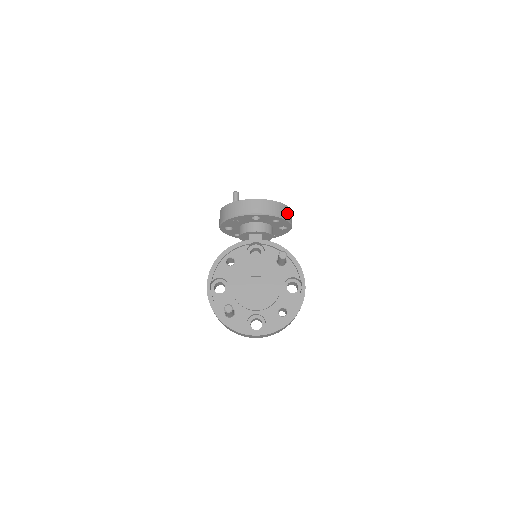
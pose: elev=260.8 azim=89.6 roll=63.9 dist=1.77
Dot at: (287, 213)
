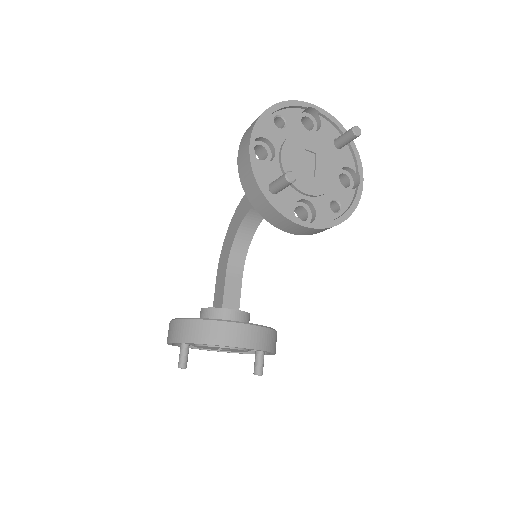
Dot at: occluded
